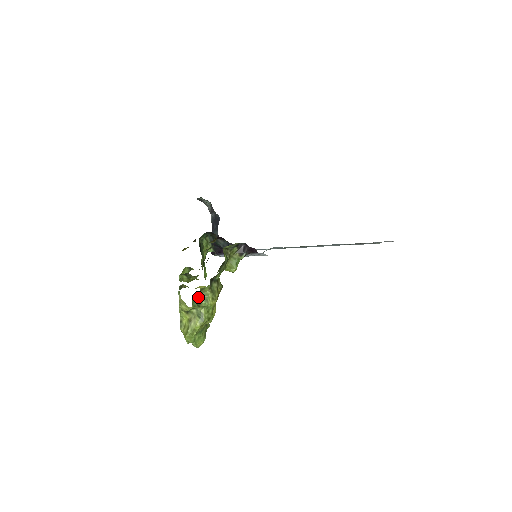
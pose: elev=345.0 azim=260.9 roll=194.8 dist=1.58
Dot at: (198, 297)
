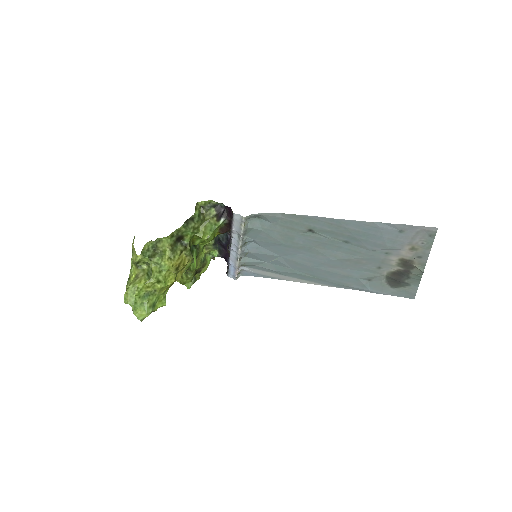
Dot at: (154, 252)
